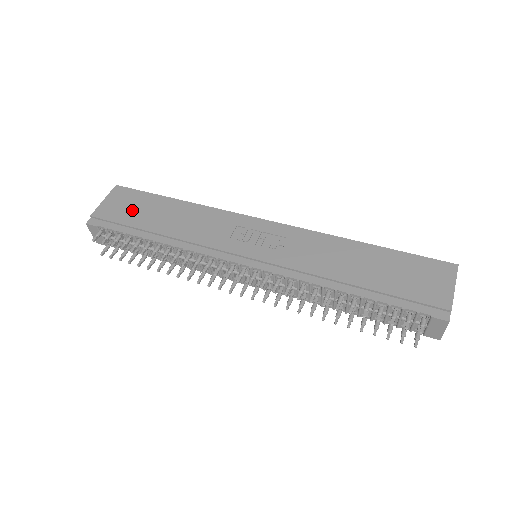
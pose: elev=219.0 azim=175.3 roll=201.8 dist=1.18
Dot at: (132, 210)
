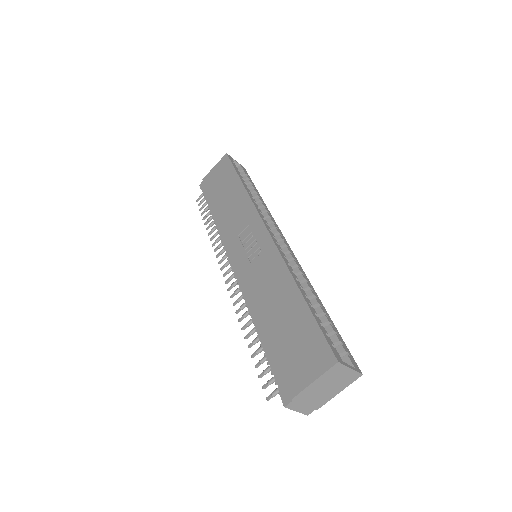
Dot at: (218, 182)
